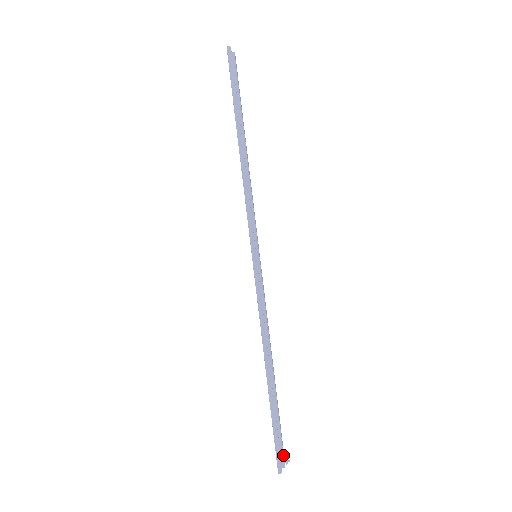
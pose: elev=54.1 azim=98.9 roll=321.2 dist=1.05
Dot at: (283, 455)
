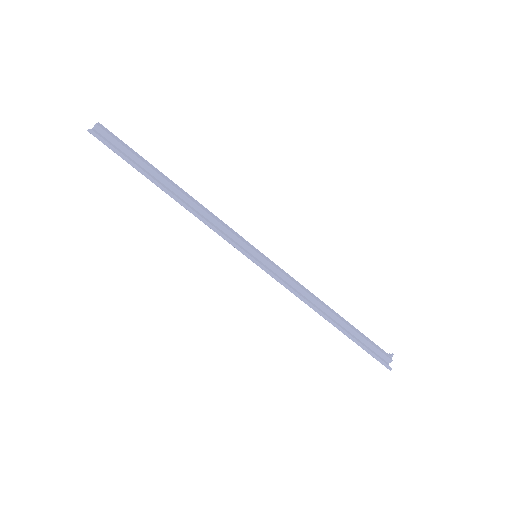
Dot at: (385, 355)
